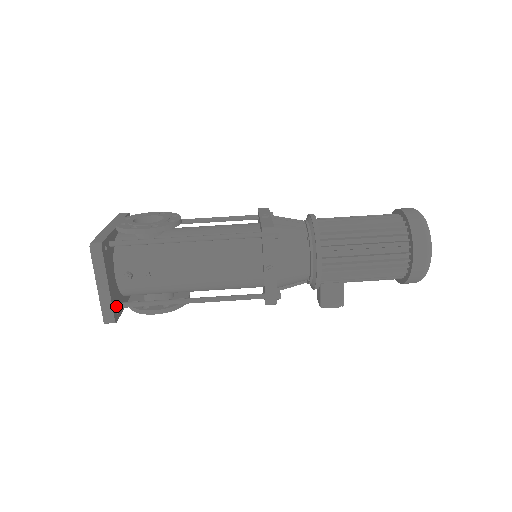
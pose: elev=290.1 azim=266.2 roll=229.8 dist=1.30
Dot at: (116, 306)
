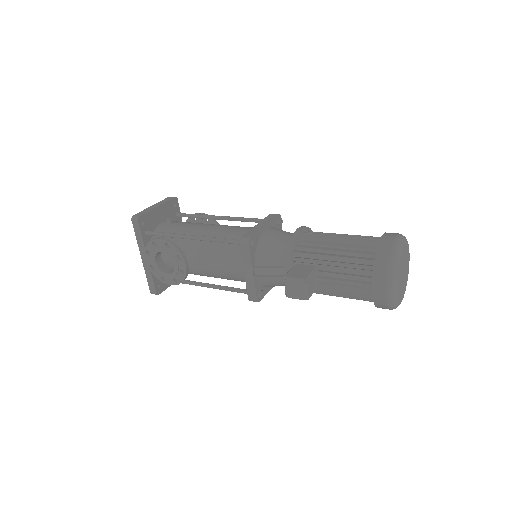
Dot at: (146, 222)
